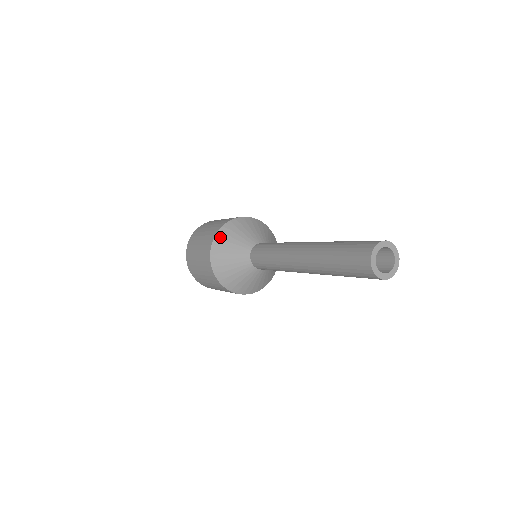
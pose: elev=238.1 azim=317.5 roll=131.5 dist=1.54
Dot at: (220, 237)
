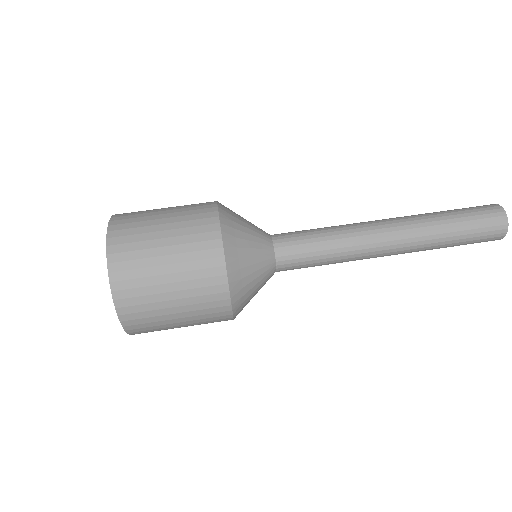
Dot at: occluded
